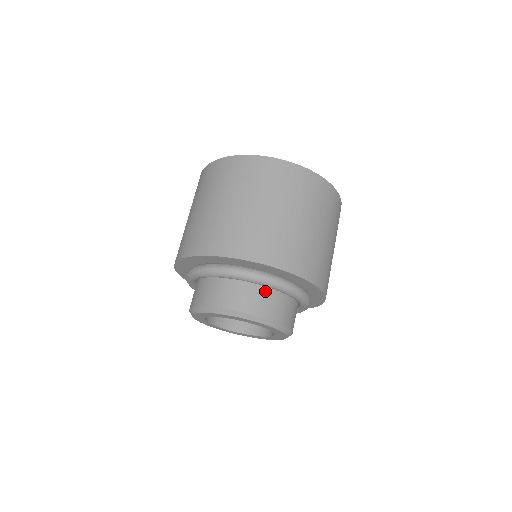
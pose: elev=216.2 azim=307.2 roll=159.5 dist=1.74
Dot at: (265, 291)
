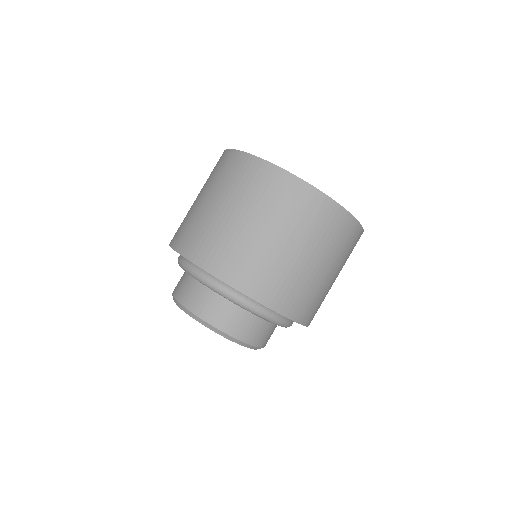
Dot at: (258, 319)
